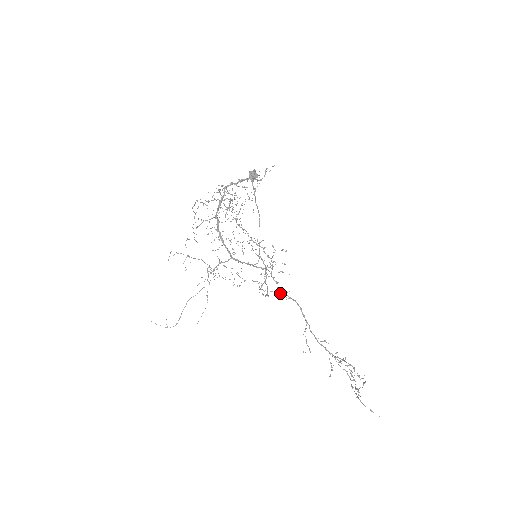
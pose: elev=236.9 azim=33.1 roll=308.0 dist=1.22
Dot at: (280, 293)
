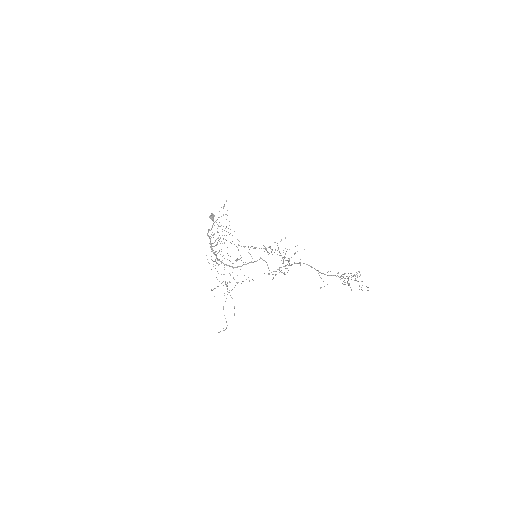
Dot at: occluded
